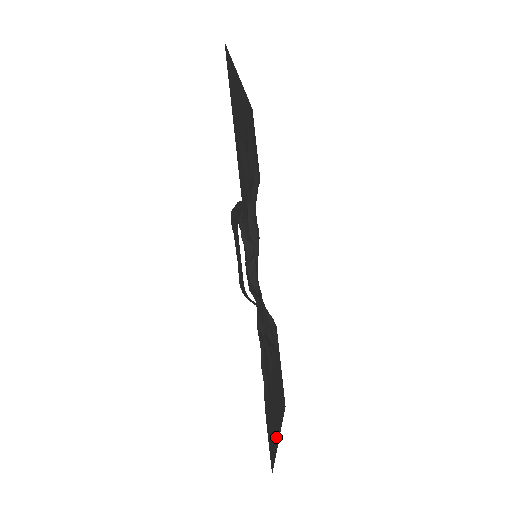
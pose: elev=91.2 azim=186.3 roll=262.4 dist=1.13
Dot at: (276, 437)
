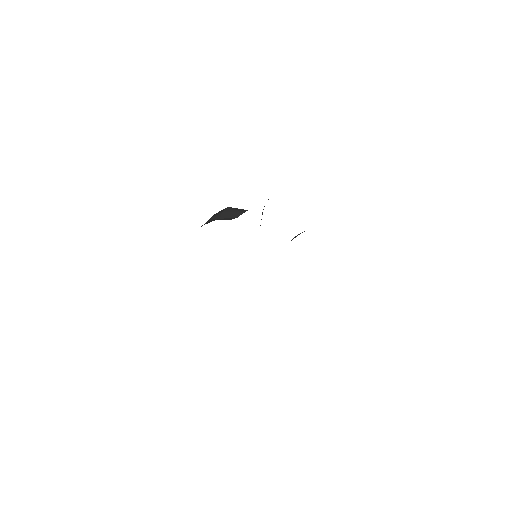
Dot at: occluded
